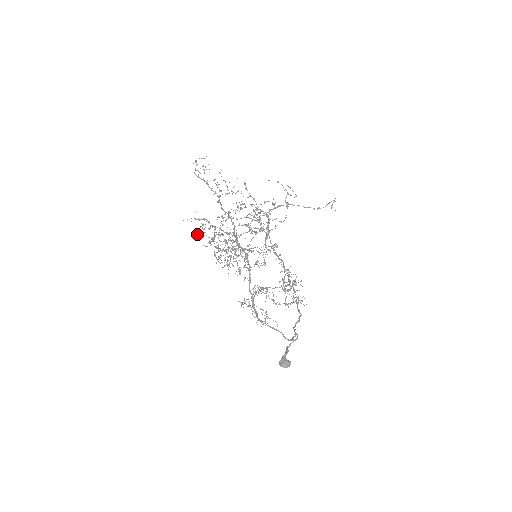
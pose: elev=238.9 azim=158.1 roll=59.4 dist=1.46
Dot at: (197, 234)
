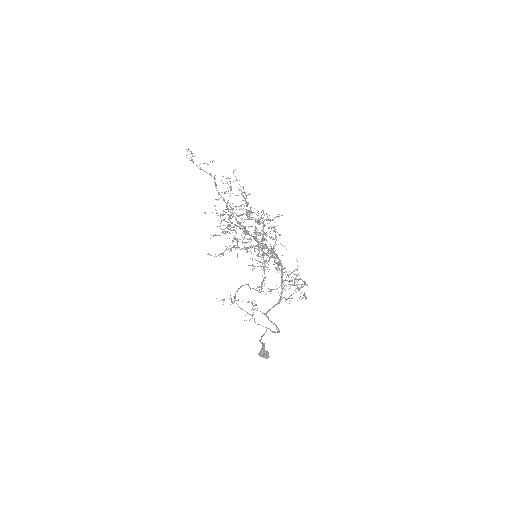
Dot at: occluded
